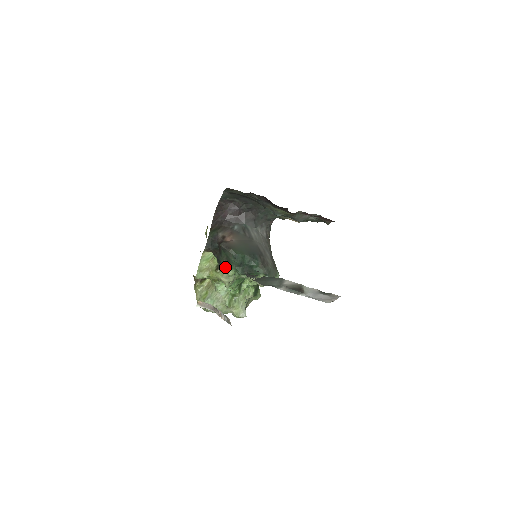
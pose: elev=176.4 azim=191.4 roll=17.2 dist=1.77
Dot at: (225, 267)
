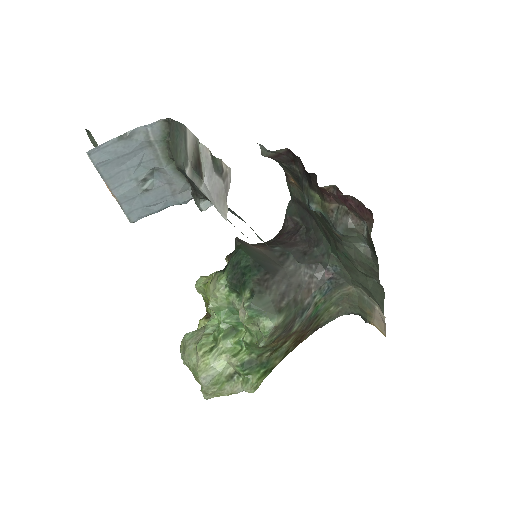
Dot at: (223, 270)
